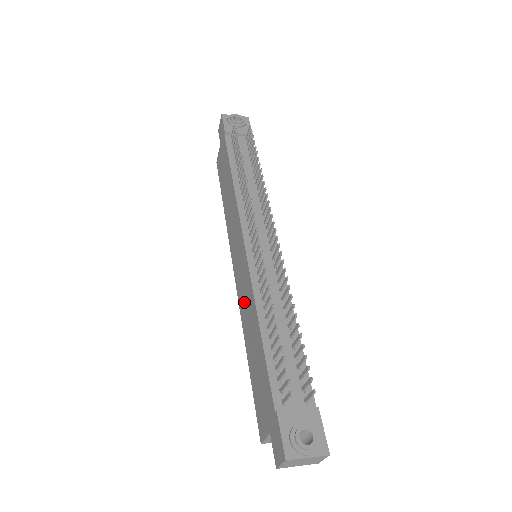
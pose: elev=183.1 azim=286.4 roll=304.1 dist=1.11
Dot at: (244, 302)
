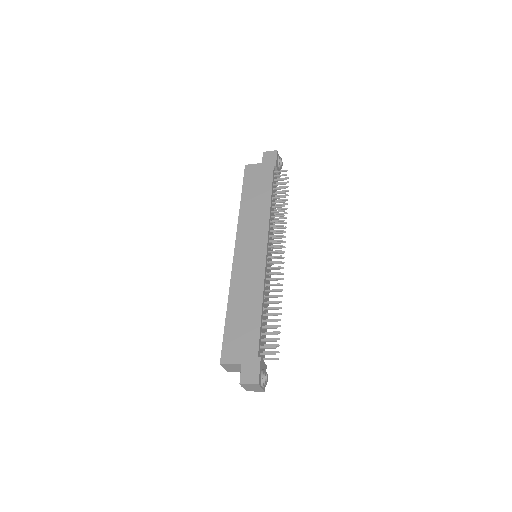
Dot at: (244, 279)
